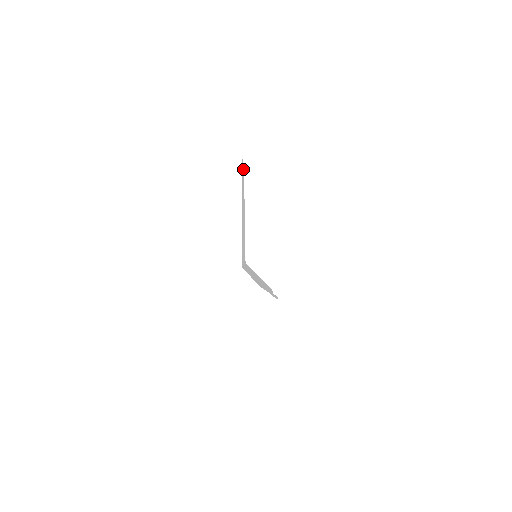
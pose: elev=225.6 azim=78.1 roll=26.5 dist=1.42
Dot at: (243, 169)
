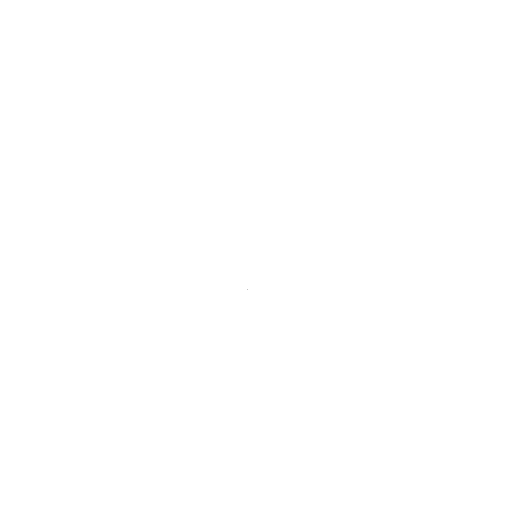
Dot at: occluded
